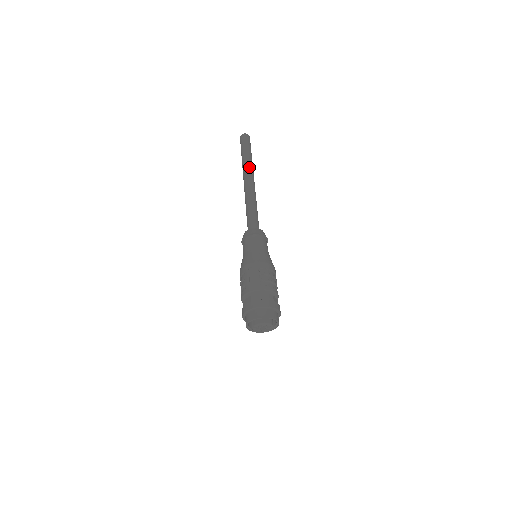
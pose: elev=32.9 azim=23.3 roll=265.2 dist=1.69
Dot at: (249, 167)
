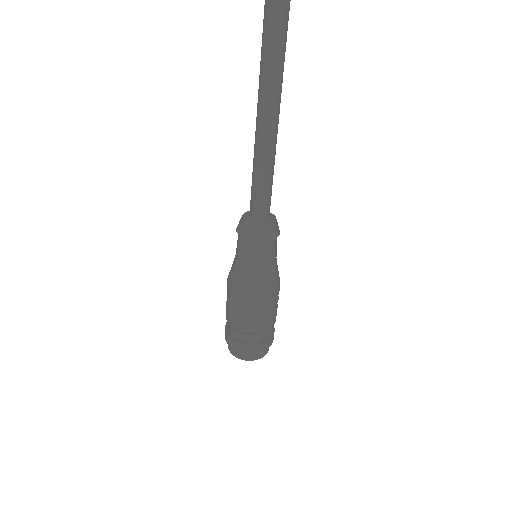
Dot at: (270, 52)
